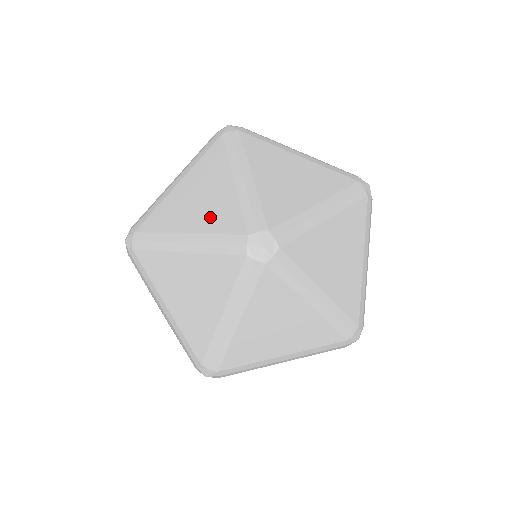
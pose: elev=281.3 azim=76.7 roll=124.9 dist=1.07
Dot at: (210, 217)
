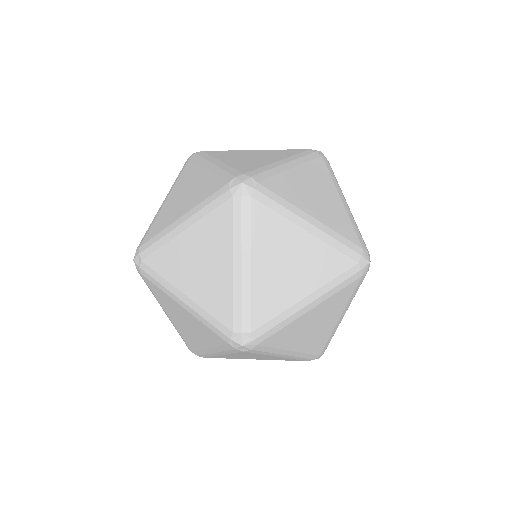
Dot at: occluded
